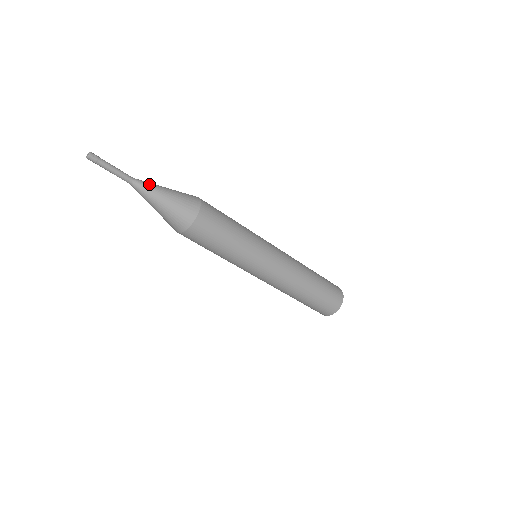
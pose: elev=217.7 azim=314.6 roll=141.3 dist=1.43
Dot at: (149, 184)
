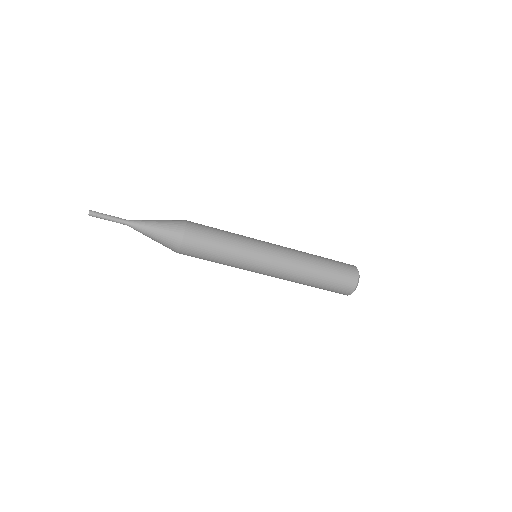
Dot at: (140, 223)
